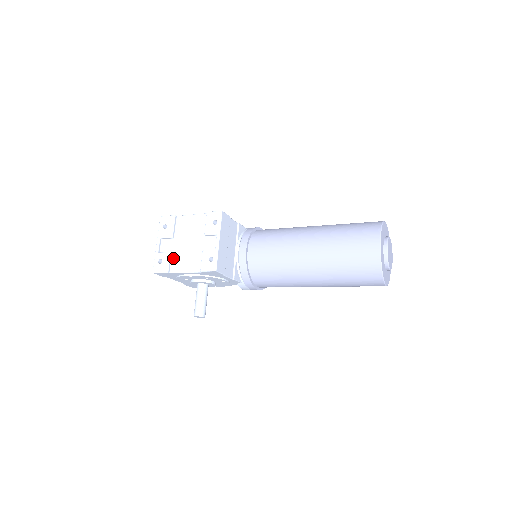
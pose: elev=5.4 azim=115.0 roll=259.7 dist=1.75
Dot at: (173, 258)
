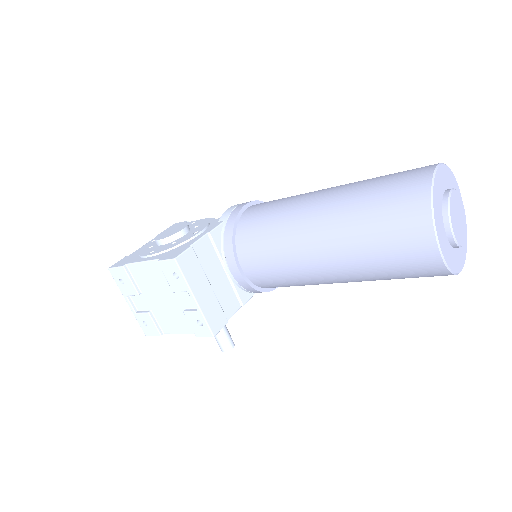
Dot at: (156, 317)
